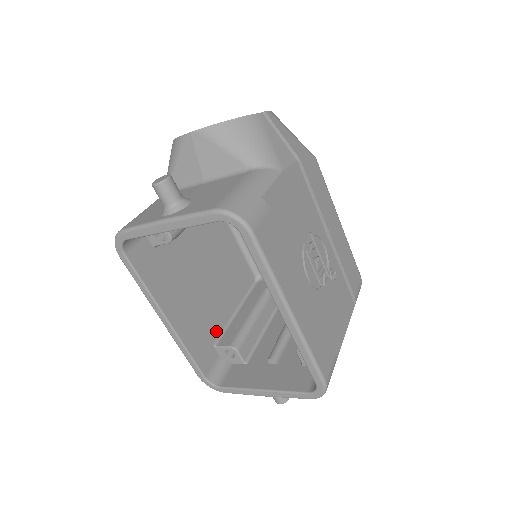
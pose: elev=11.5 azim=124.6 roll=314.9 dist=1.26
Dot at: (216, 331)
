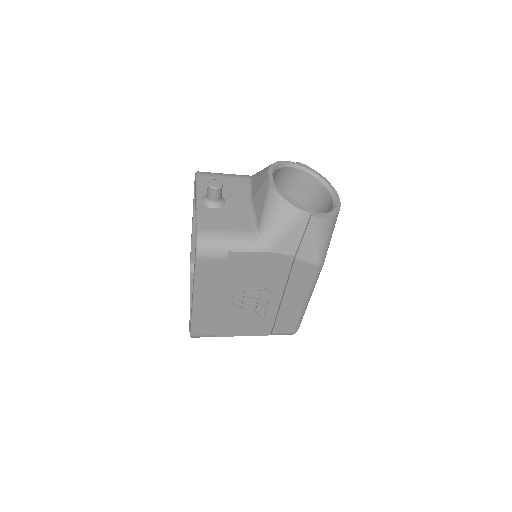
Dot at: occluded
